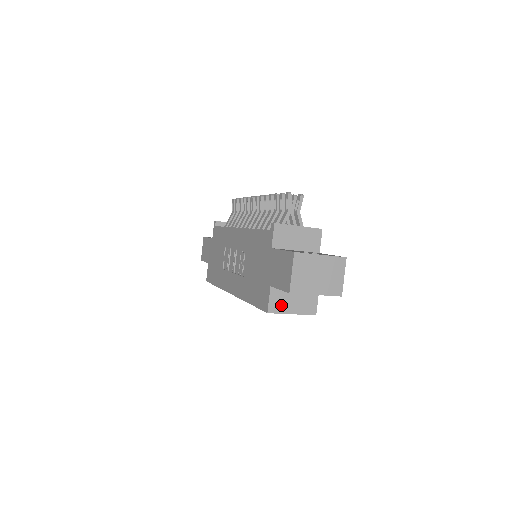
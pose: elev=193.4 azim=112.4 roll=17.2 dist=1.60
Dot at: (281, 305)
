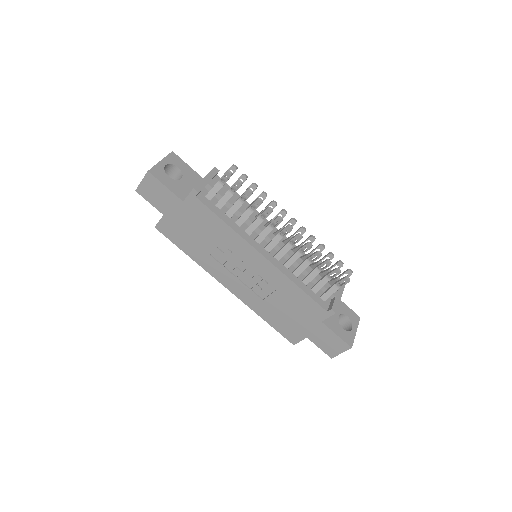
Dot at: occluded
